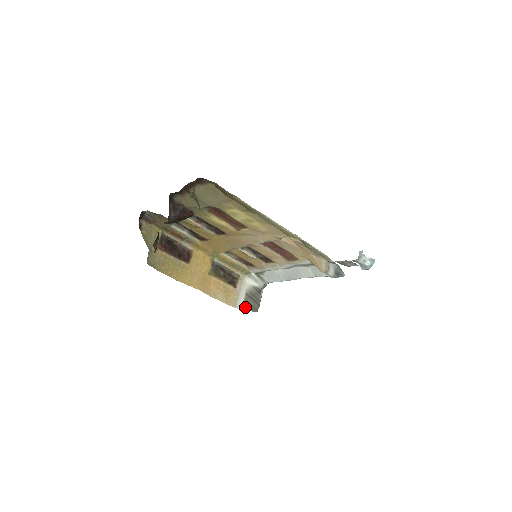
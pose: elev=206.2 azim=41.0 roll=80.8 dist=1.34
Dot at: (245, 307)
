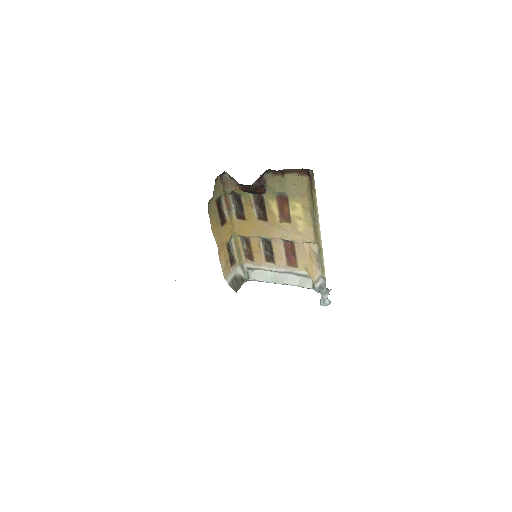
Dot at: (230, 284)
